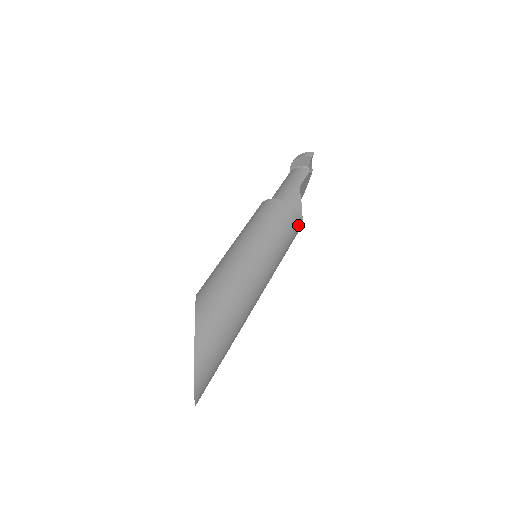
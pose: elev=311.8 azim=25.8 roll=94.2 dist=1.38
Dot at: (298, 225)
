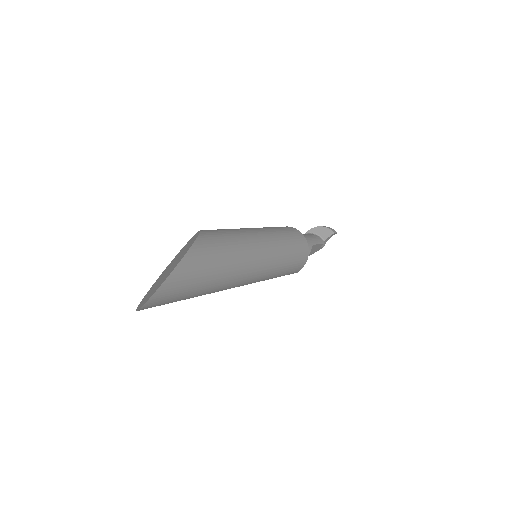
Dot at: (301, 265)
